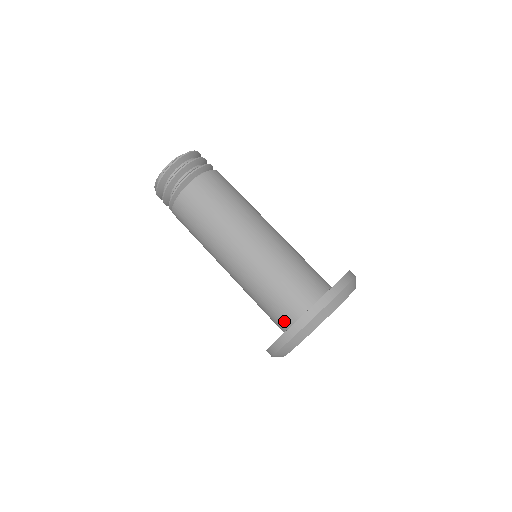
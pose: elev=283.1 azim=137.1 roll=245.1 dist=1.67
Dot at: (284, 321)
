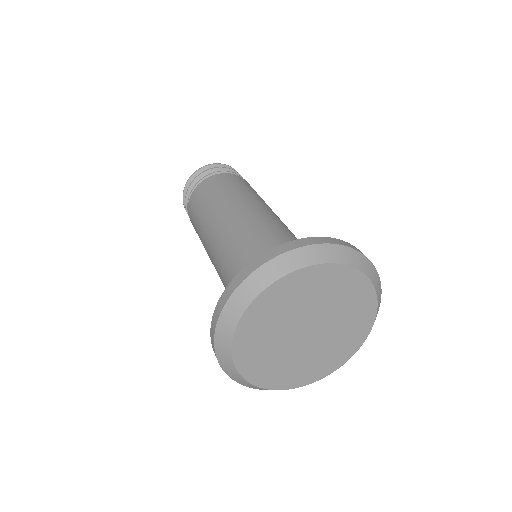
Dot at: occluded
